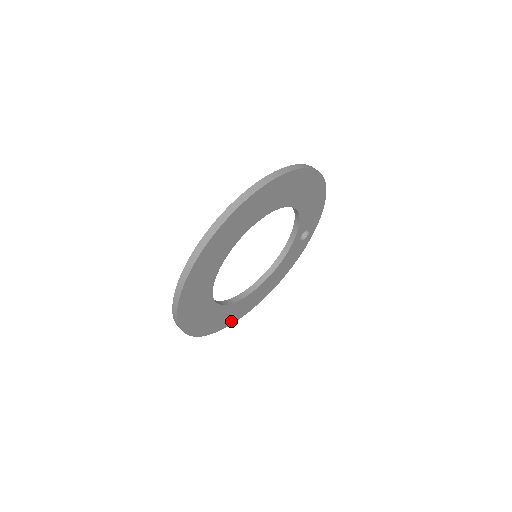
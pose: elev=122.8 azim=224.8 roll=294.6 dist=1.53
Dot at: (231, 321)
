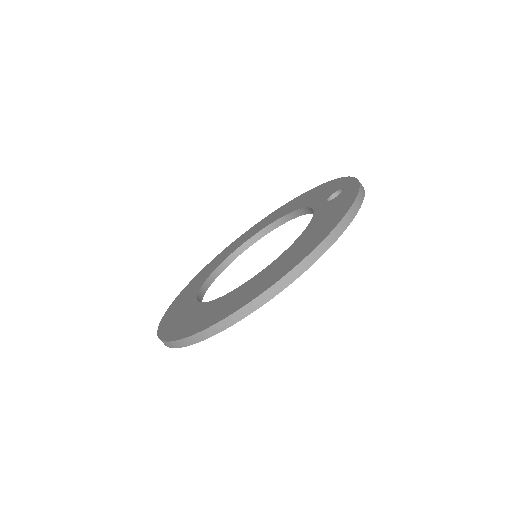
Dot at: occluded
